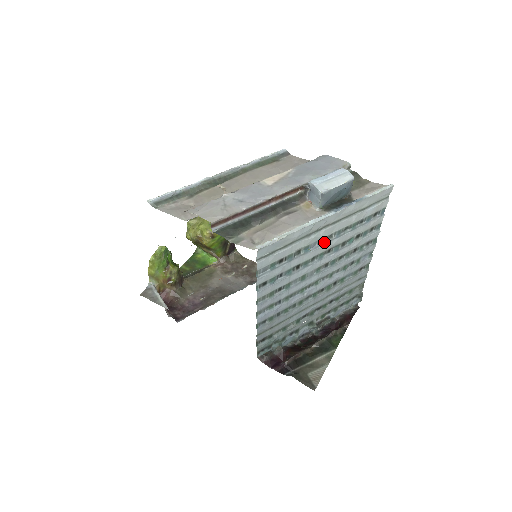
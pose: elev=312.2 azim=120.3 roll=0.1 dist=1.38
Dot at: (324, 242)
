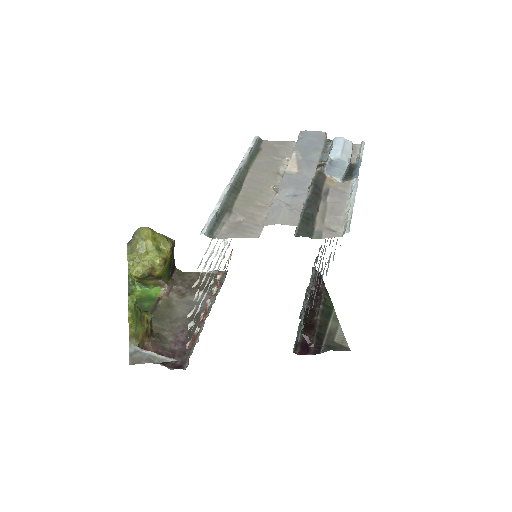
Dot at: occluded
